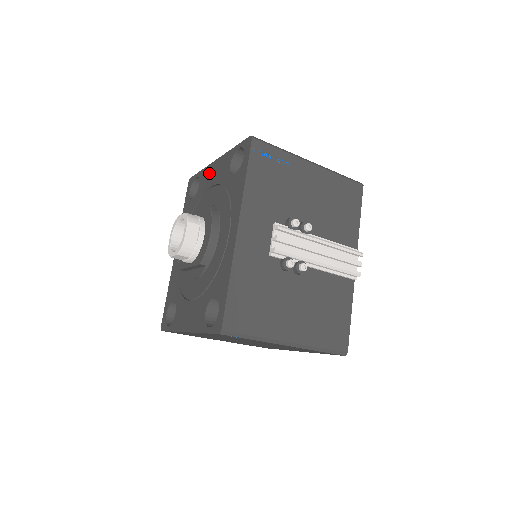
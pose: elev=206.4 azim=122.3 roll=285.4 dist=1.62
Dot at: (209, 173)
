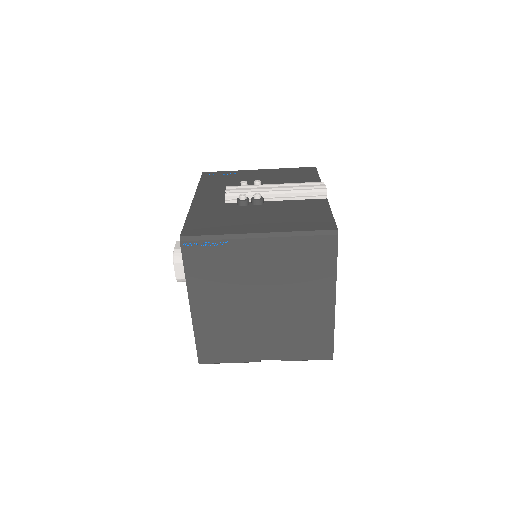
Dot at: occluded
